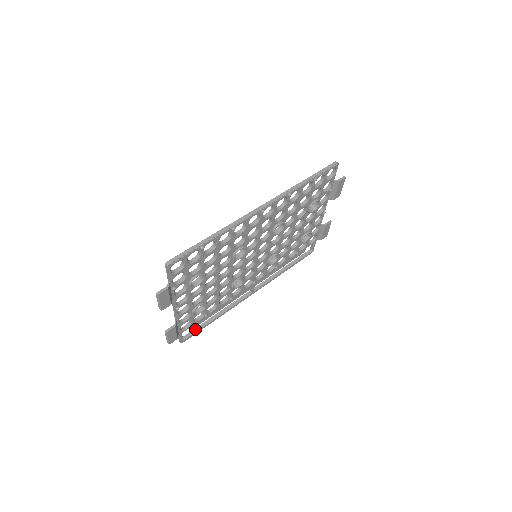
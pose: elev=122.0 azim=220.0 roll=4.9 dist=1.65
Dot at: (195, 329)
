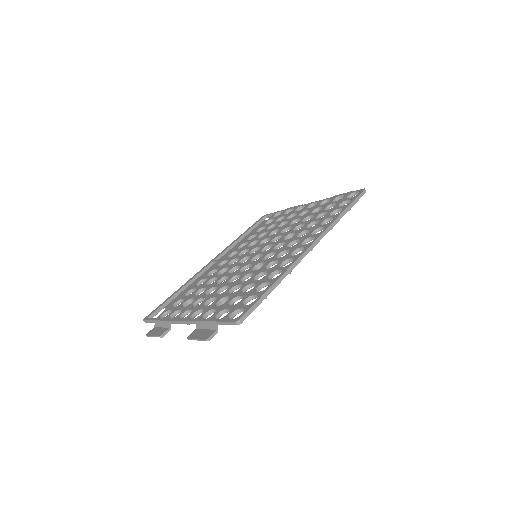
Dot at: (161, 307)
